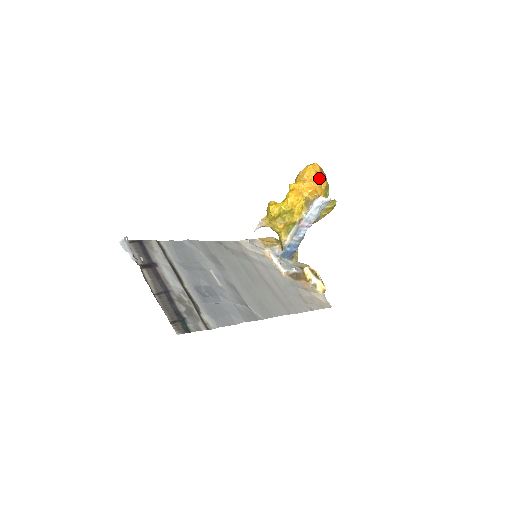
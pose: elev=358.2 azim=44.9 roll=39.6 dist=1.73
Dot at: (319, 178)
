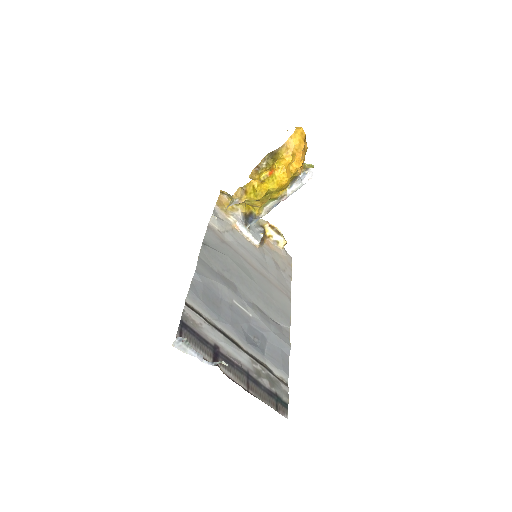
Dot at: (304, 147)
